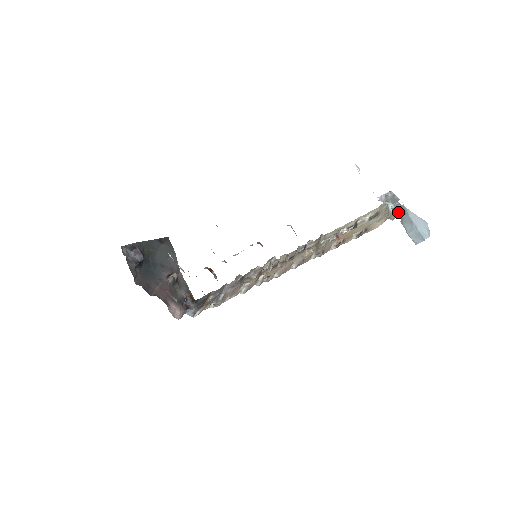
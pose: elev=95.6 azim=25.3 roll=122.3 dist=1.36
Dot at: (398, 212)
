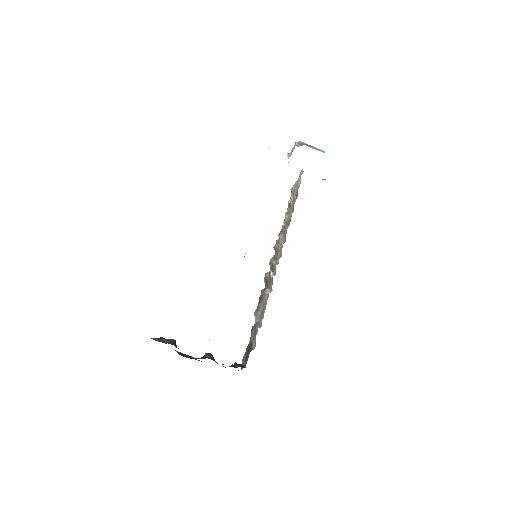
Dot at: occluded
